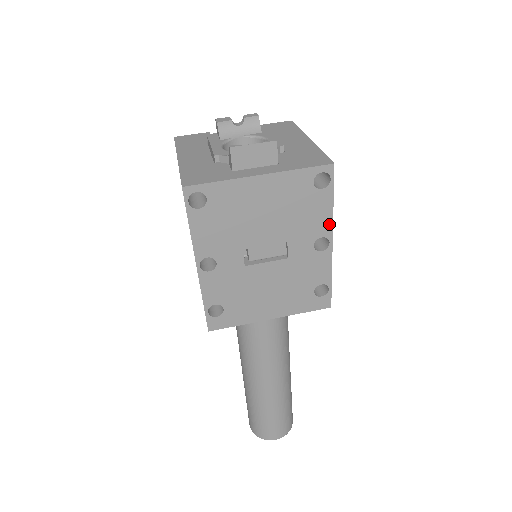
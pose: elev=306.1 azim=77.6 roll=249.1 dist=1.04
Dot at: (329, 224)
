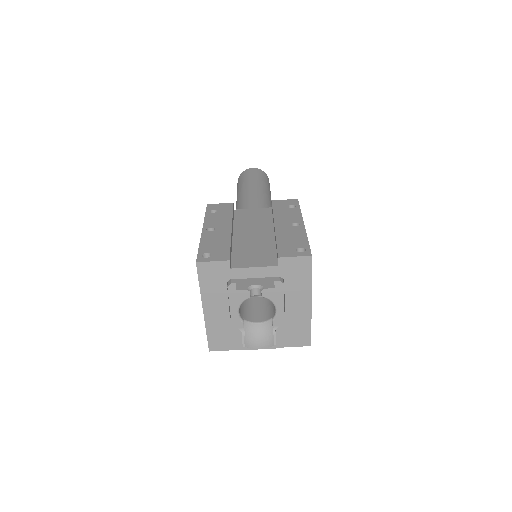
Dot at: occluded
